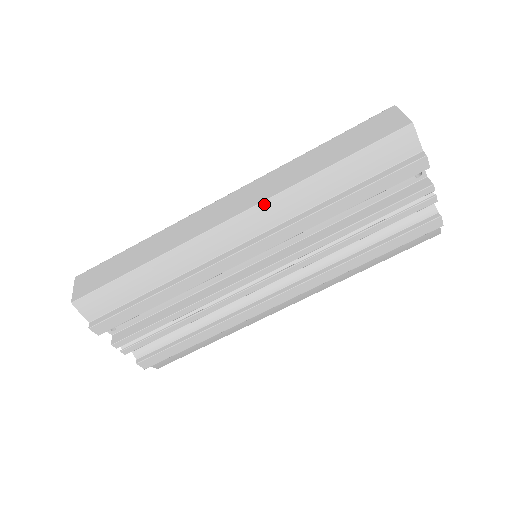
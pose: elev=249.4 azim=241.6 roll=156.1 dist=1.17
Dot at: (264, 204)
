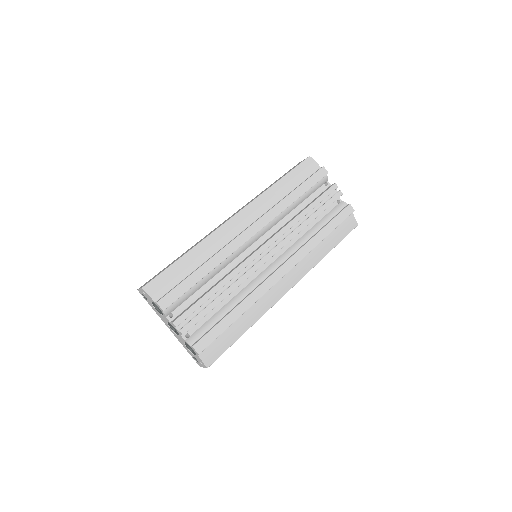
Dot at: (252, 204)
